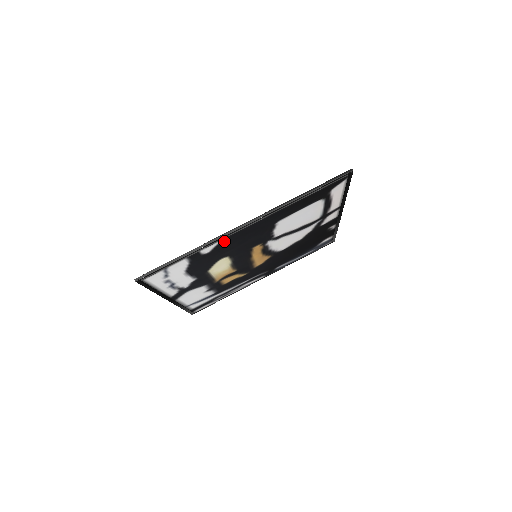
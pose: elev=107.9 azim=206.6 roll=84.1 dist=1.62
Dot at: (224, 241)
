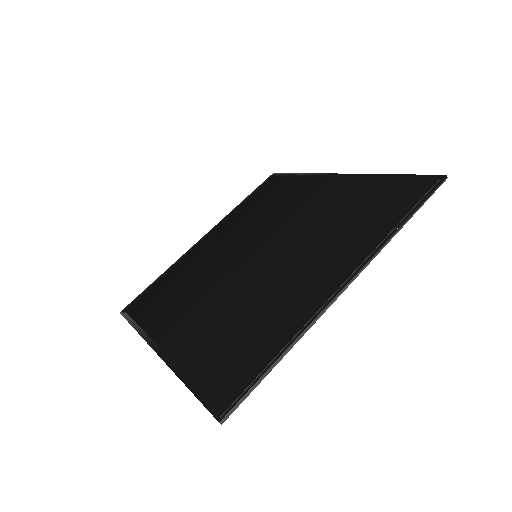
Dot at: (310, 308)
